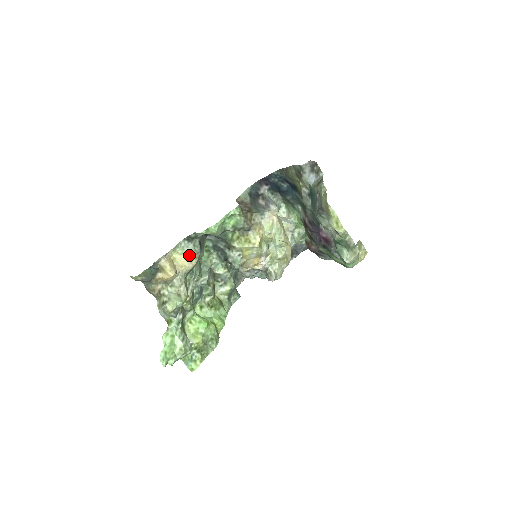
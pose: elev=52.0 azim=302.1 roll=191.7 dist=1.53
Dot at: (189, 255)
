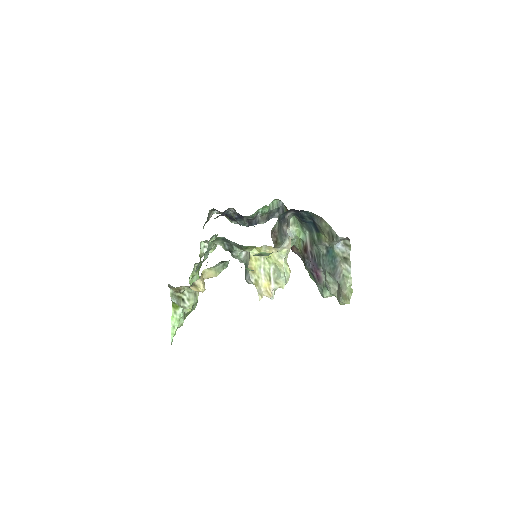
Dot at: (217, 271)
